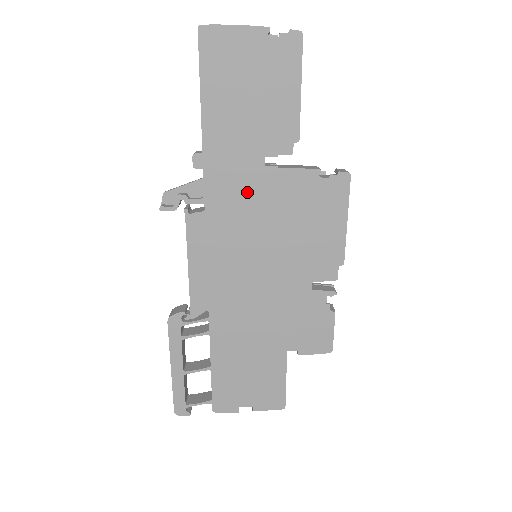
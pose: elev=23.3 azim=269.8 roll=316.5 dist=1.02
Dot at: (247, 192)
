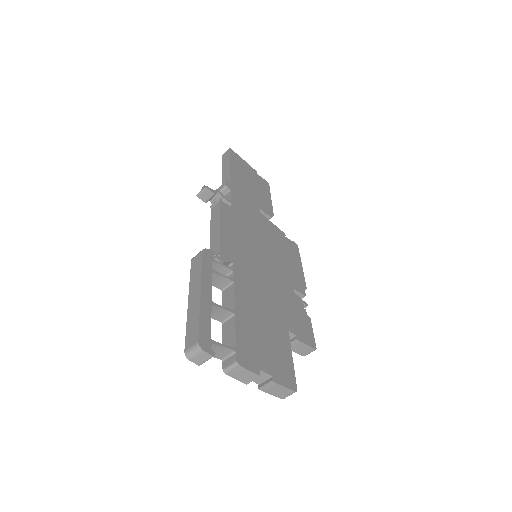
Dot at: (253, 216)
